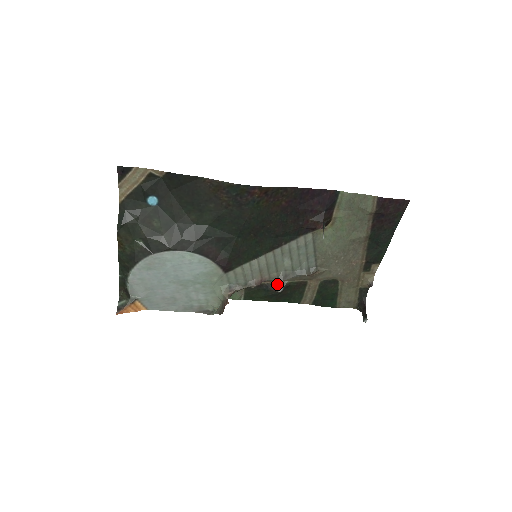
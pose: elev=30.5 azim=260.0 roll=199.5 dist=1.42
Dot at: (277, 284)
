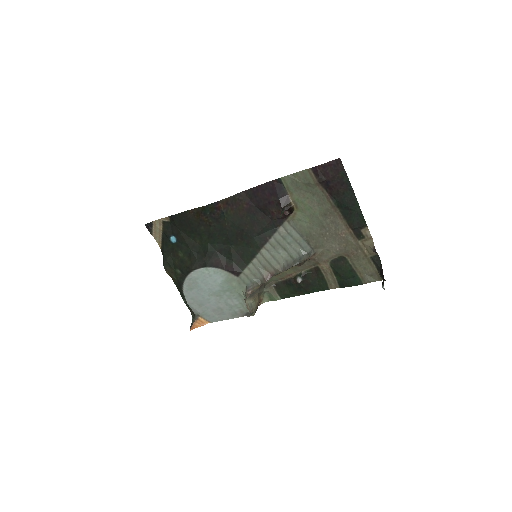
Dot at: (296, 276)
